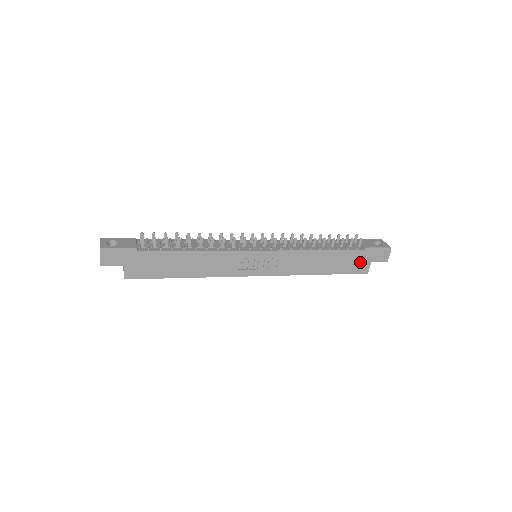
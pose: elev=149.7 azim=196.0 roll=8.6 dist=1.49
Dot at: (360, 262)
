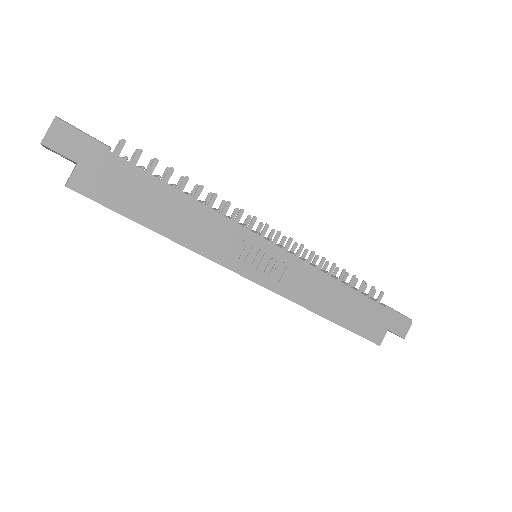
Dot at: (376, 323)
